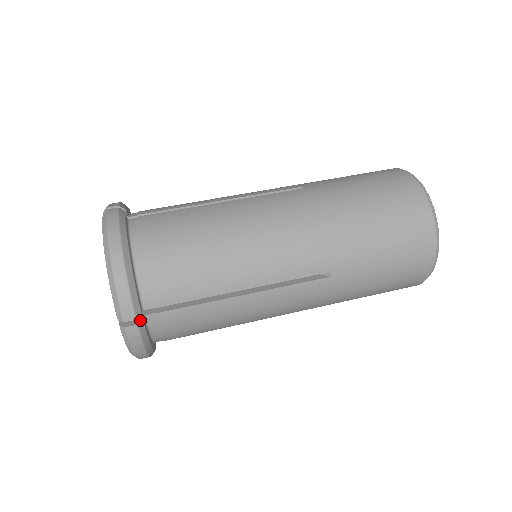
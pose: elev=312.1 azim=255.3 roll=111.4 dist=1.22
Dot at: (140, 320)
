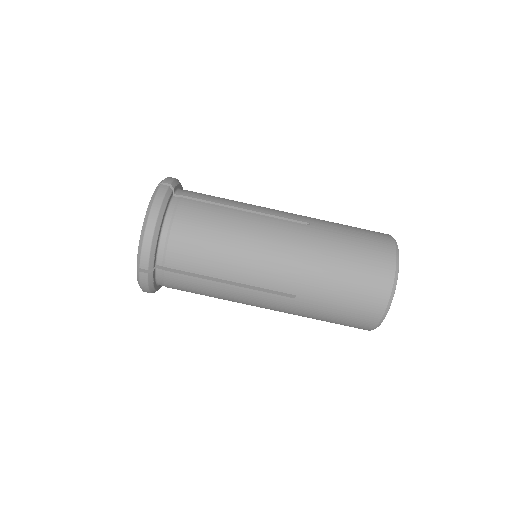
Dot at: (151, 271)
